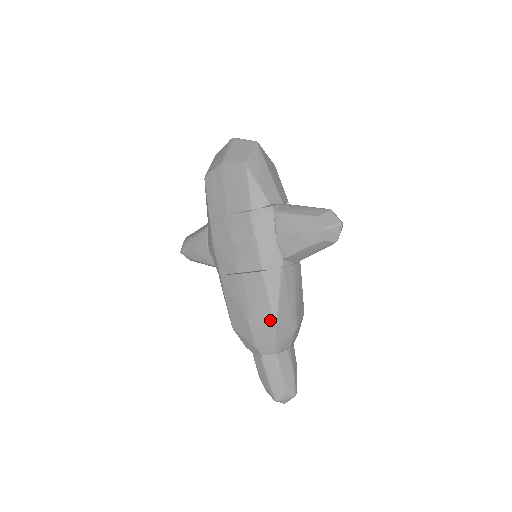
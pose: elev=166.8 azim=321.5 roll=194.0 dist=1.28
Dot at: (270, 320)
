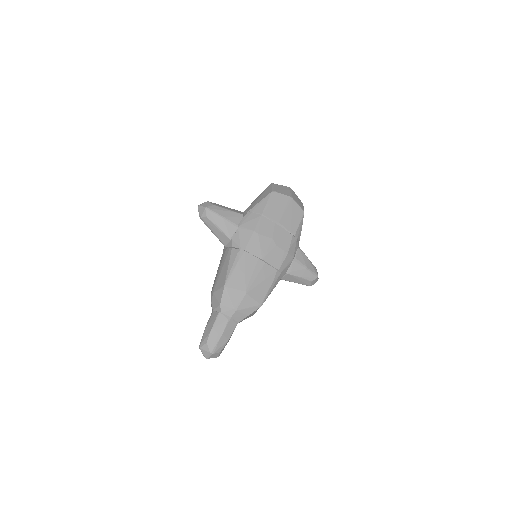
Dot at: (261, 300)
